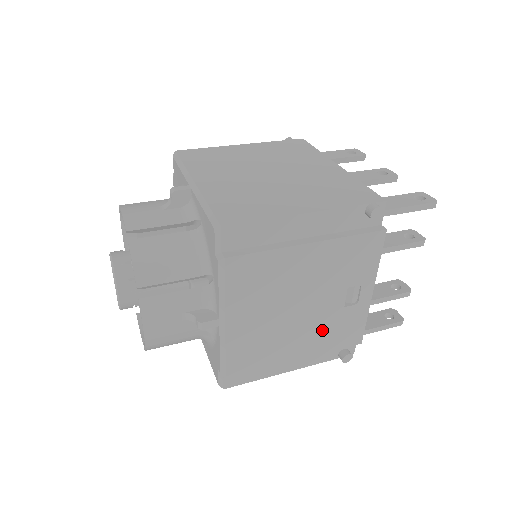
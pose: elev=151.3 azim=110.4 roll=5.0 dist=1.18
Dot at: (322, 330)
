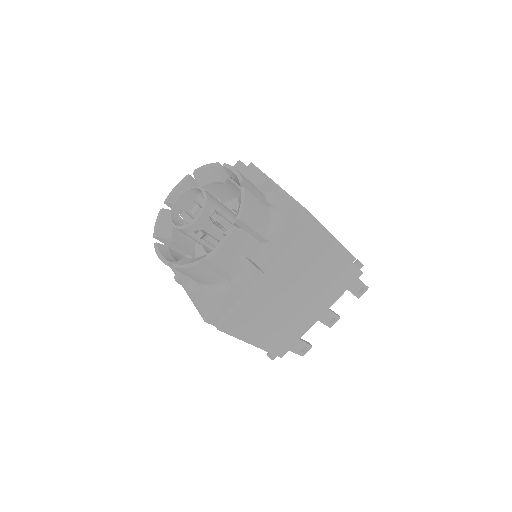
Dot at: occluded
